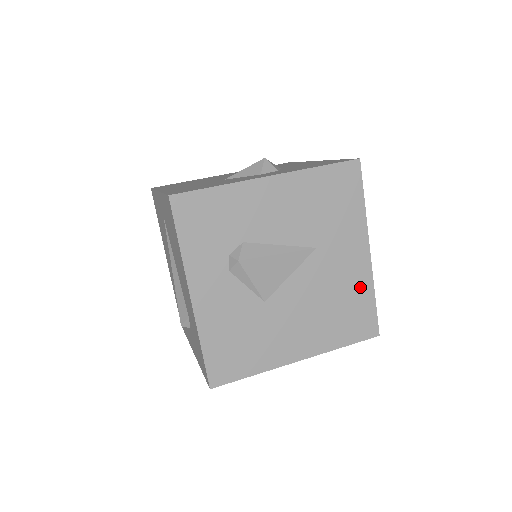
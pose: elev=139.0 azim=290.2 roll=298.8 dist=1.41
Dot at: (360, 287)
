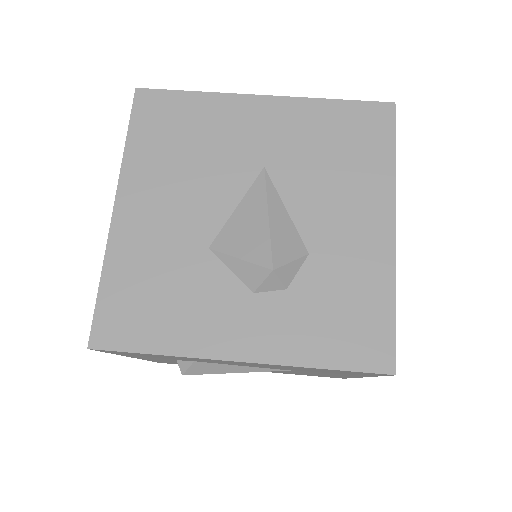
Dot at: (337, 376)
